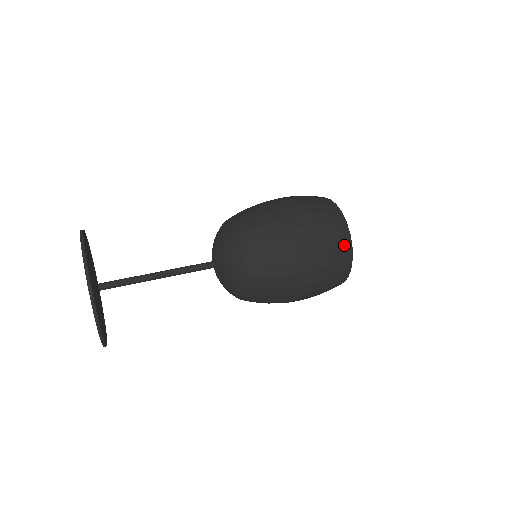
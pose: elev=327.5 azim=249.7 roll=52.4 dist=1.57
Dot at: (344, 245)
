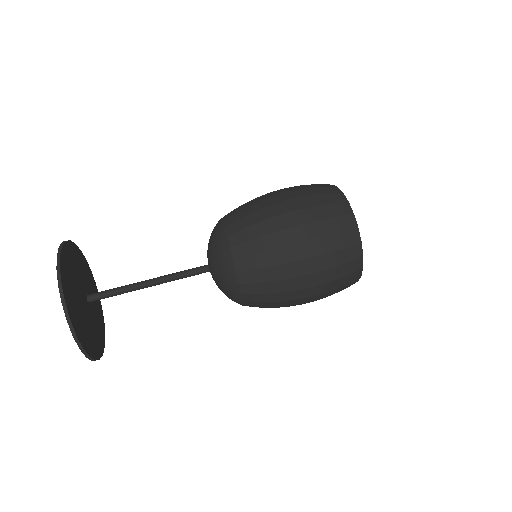
Dot at: (342, 212)
